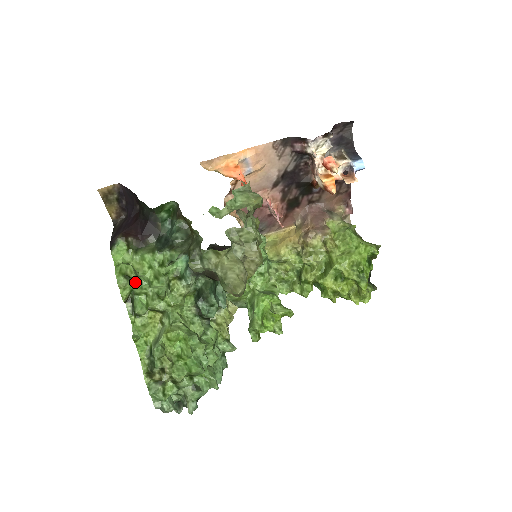
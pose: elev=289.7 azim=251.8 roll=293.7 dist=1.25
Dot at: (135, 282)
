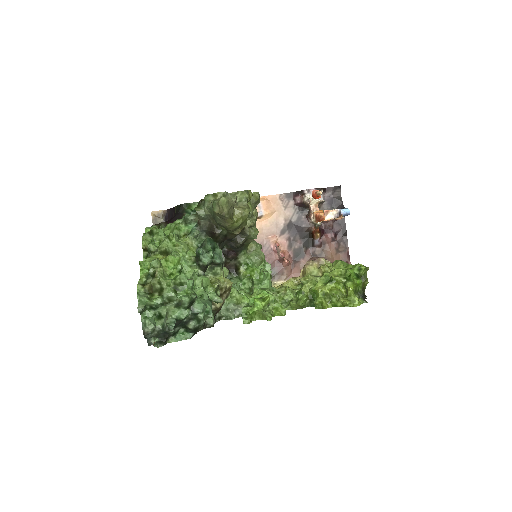
Dot at: occluded
